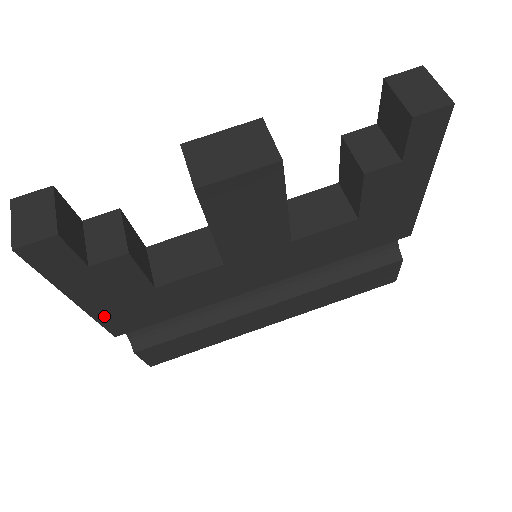
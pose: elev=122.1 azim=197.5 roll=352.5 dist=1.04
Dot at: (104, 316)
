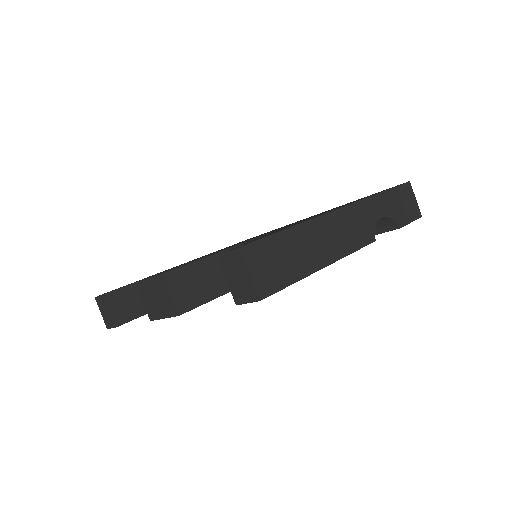
Dot at: occluded
